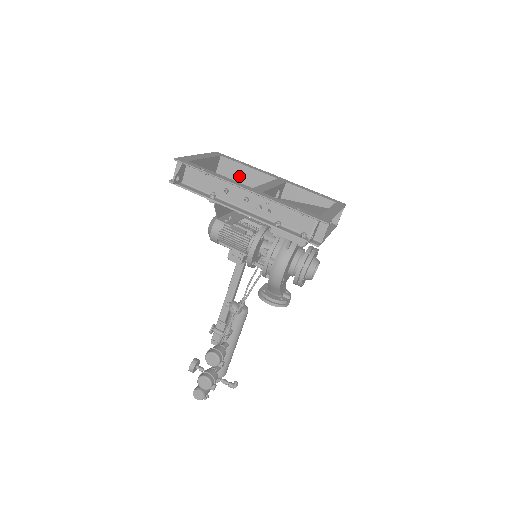
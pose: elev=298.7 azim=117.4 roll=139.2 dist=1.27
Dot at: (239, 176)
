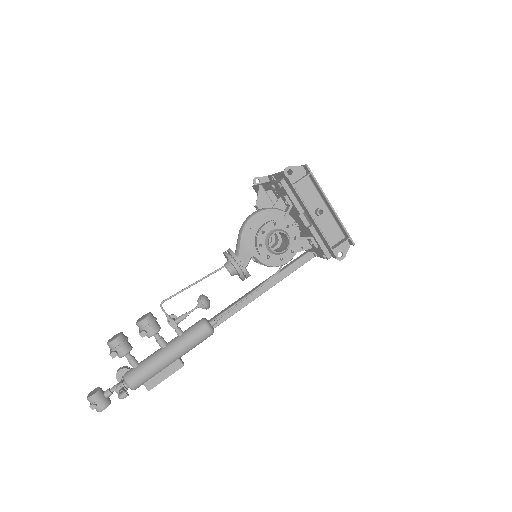
Dot at: occluded
